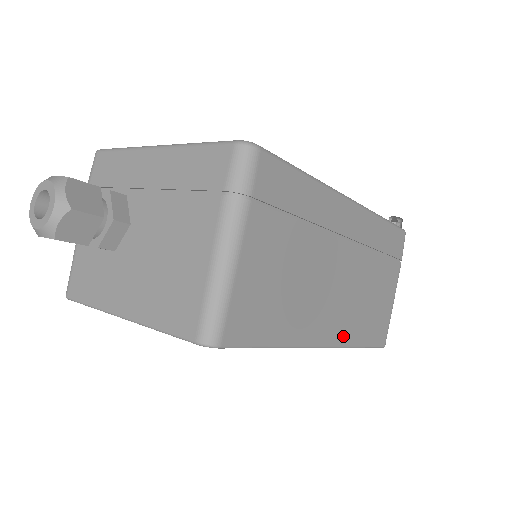
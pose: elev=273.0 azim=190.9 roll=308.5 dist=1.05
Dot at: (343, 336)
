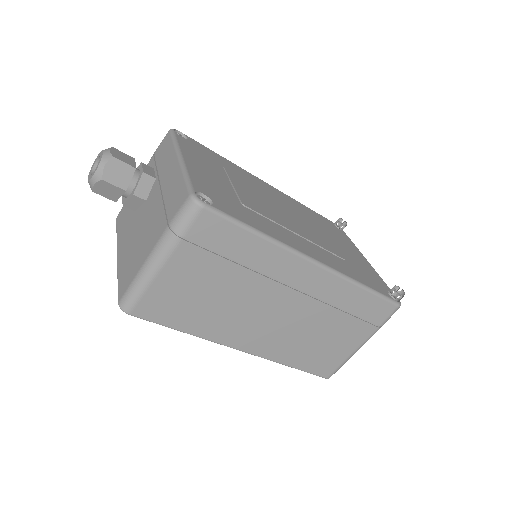
Dot at: (269, 352)
